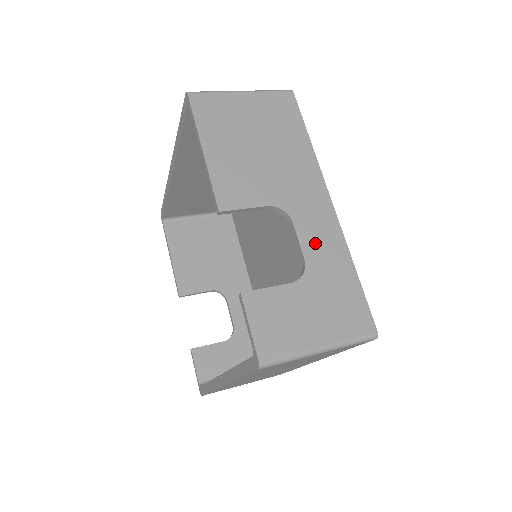
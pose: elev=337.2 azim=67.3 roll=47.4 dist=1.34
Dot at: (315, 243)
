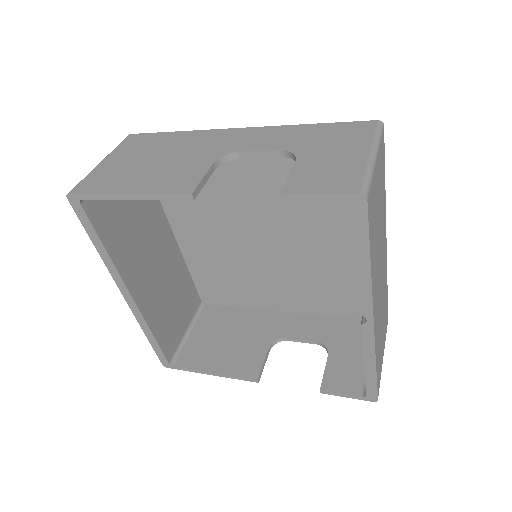
Dot at: (270, 142)
